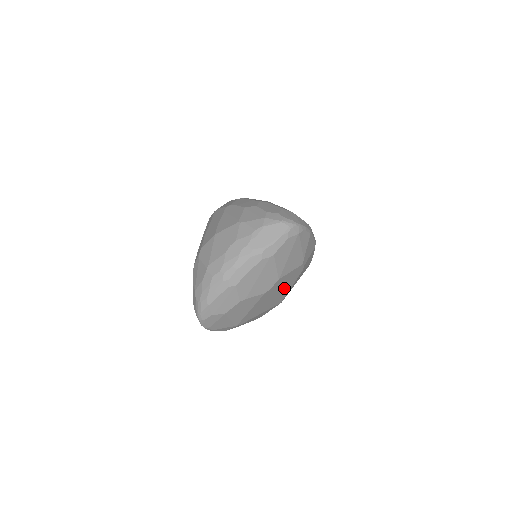
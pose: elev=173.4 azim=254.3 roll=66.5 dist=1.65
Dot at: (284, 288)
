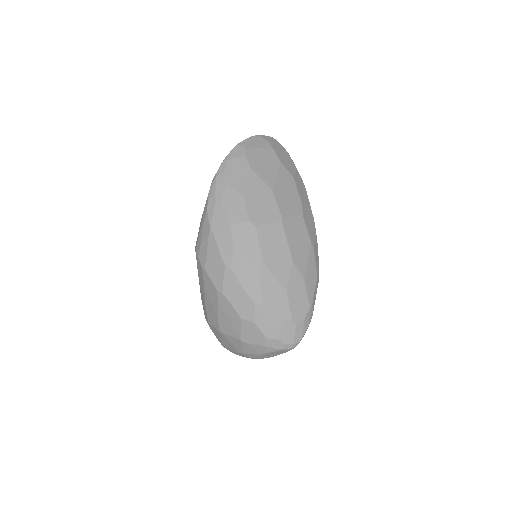
Dot at: occluded
